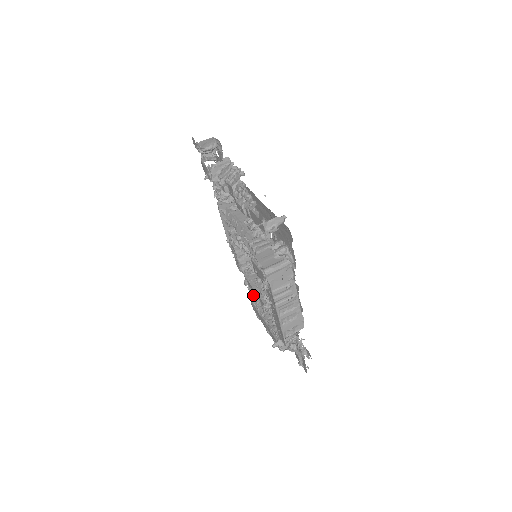
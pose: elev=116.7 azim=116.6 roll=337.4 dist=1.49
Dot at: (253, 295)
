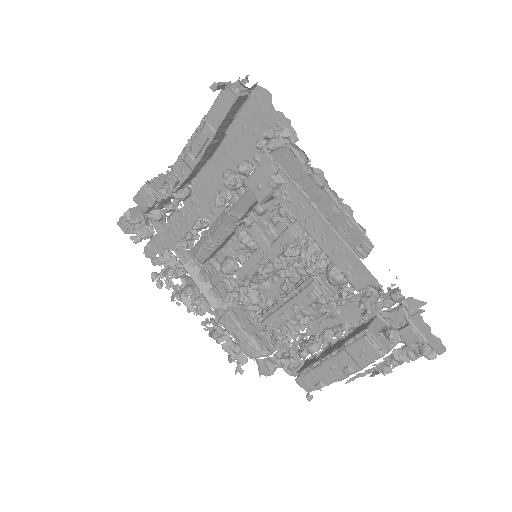
Dot at: (289, 334)
